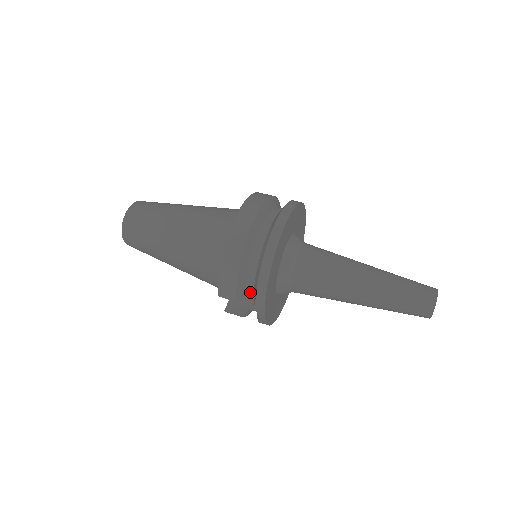
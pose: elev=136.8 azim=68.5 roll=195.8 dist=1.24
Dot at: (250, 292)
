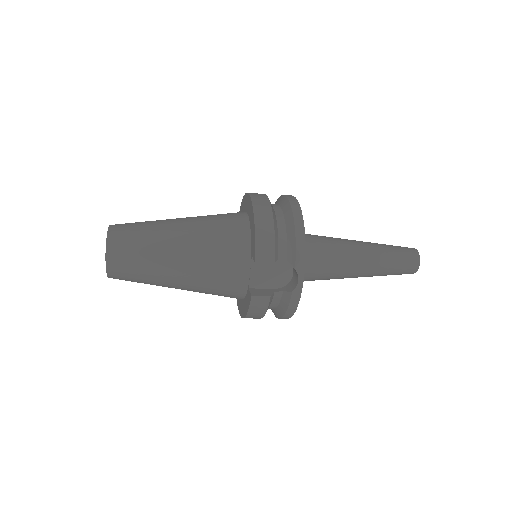
Dot at: (283, 254)
